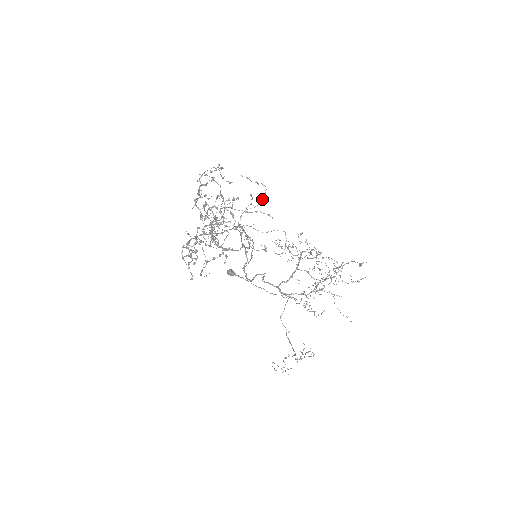
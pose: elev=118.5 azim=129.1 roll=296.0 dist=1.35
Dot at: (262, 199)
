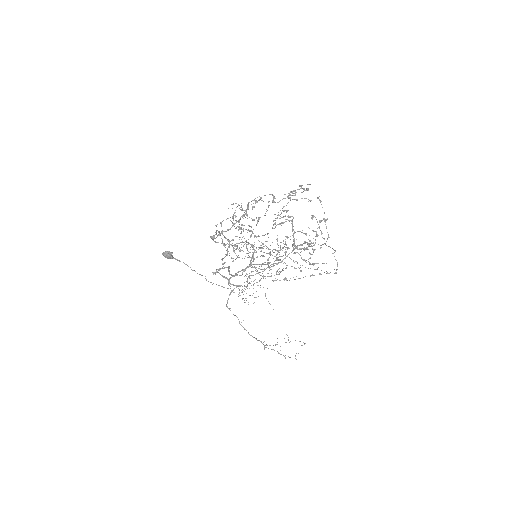
Dot at: occluded
